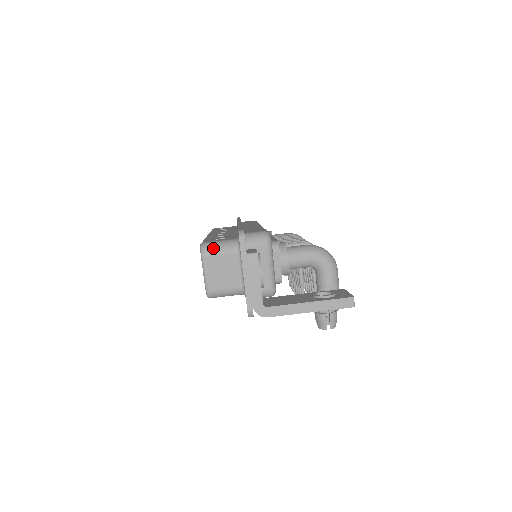
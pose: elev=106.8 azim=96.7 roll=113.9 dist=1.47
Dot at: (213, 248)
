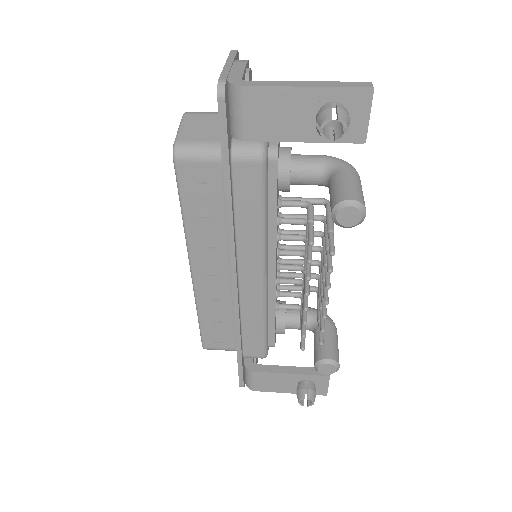
Dot at: (200, 112)
